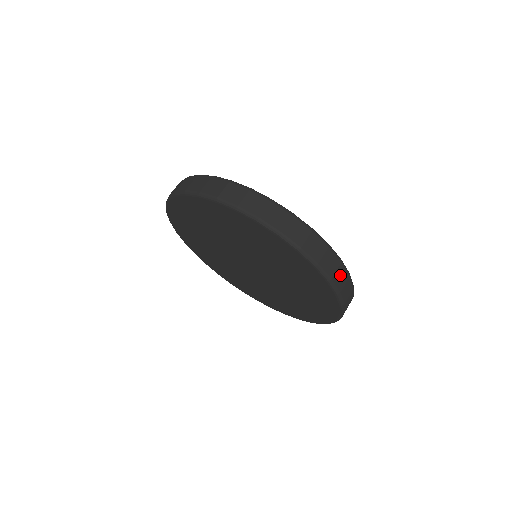
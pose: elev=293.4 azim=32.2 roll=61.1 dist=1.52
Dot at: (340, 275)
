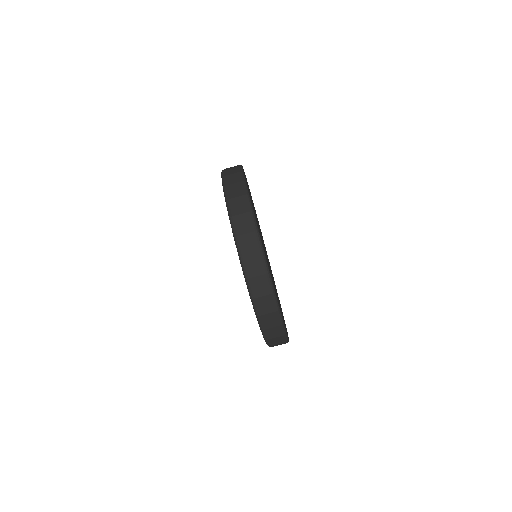
Dot at: (255, 263)
